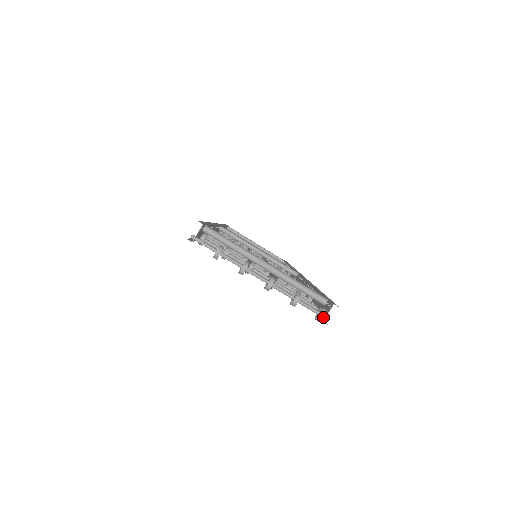
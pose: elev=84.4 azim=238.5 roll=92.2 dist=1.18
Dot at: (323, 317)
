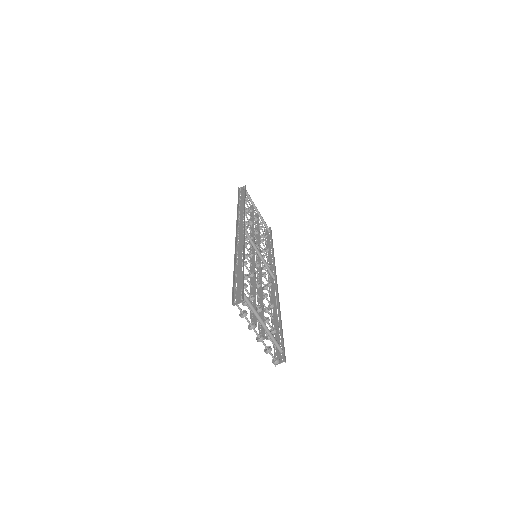
Dot at: (276, 364)
